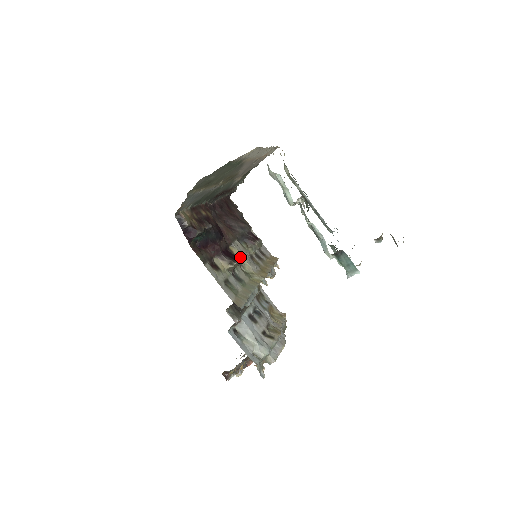
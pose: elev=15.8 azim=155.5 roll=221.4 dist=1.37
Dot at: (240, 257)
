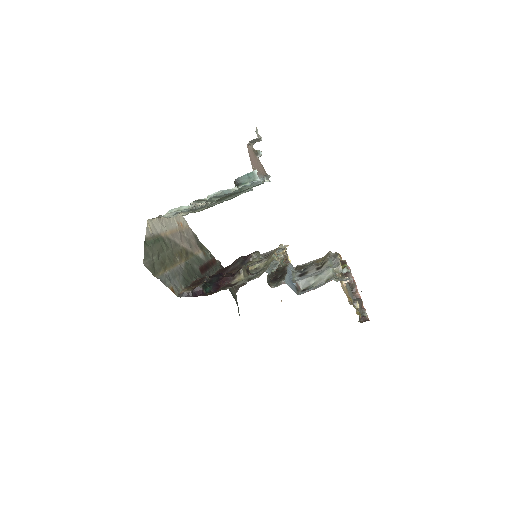
Dot at: (243, 266)
